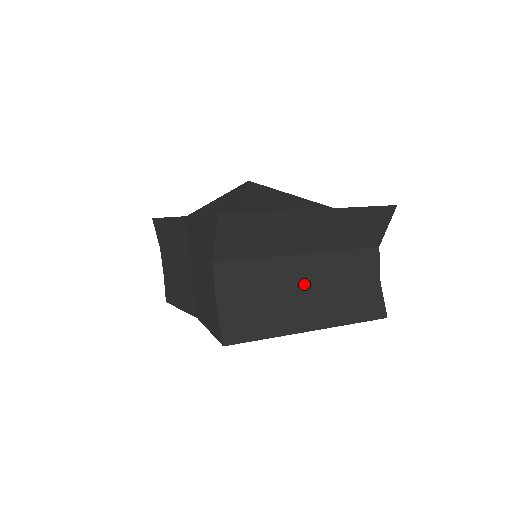
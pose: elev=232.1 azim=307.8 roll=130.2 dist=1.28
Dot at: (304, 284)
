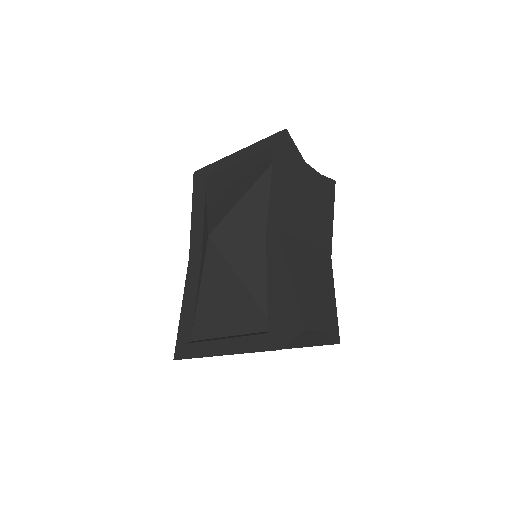
Dot at: occluded
